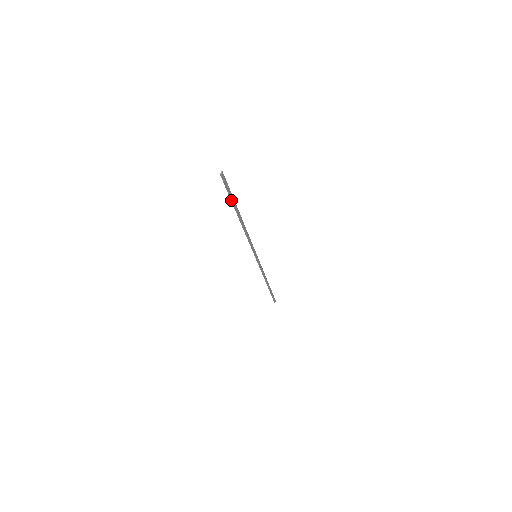
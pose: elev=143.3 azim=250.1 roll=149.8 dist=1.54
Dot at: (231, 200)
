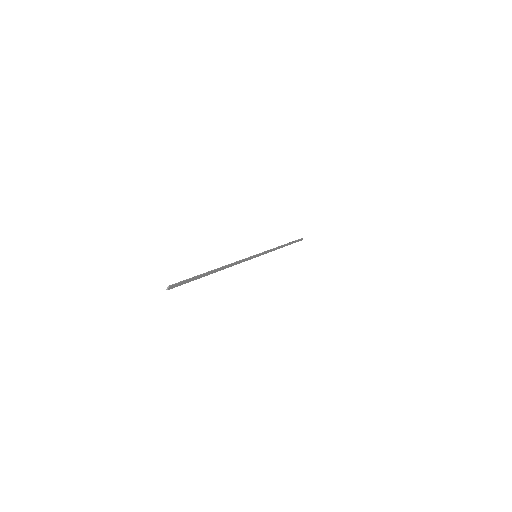
Dot at: (195, 279)
